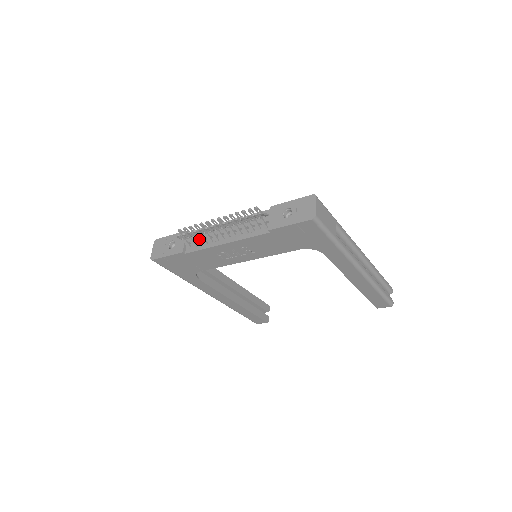
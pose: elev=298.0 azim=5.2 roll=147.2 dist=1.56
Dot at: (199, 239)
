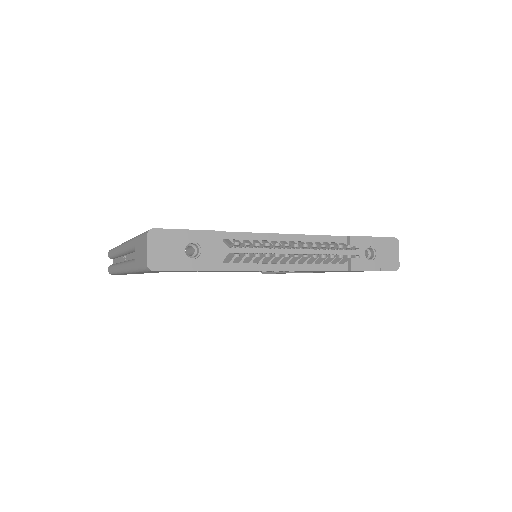
Dot at: occluded
